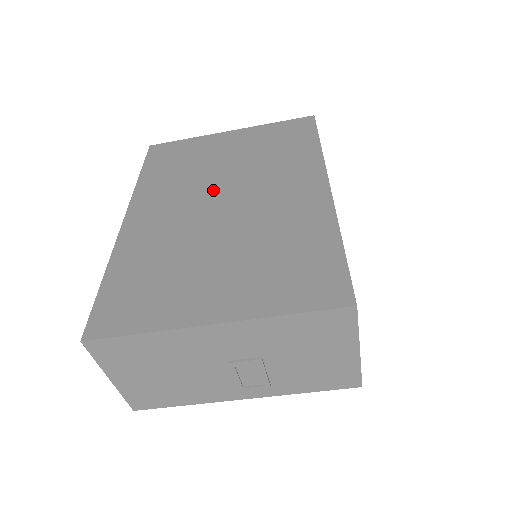
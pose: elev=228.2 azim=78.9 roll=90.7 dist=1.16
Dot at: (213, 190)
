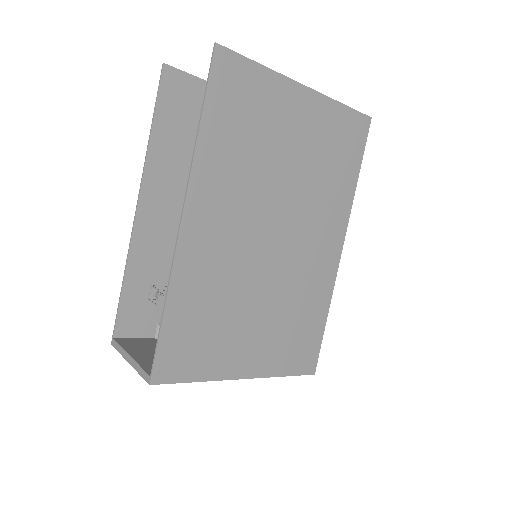
Dot at: (269, 209)
